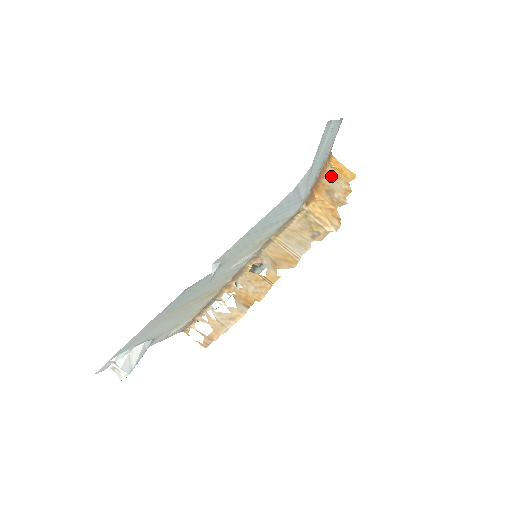
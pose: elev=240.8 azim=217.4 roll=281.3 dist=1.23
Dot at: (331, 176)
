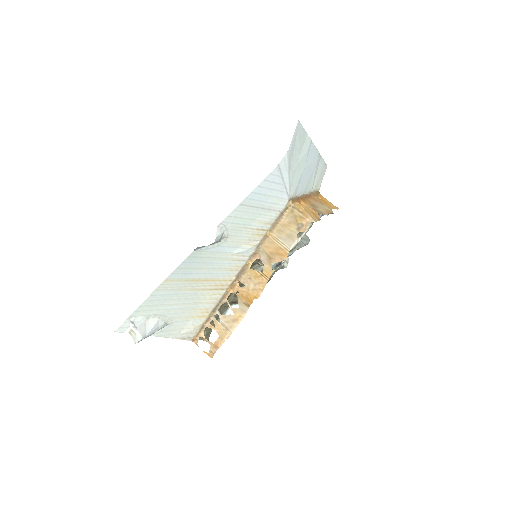
Dot at: (317, 201)
